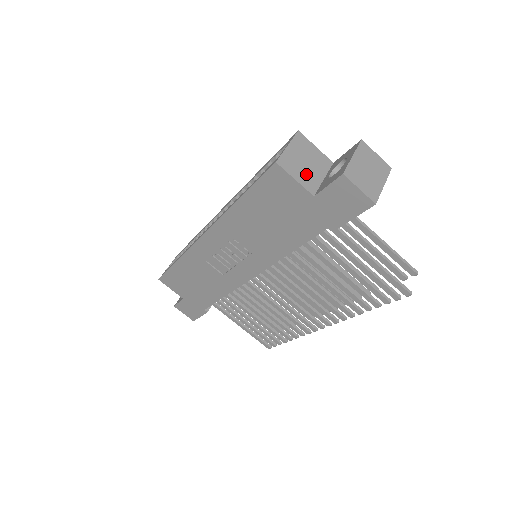
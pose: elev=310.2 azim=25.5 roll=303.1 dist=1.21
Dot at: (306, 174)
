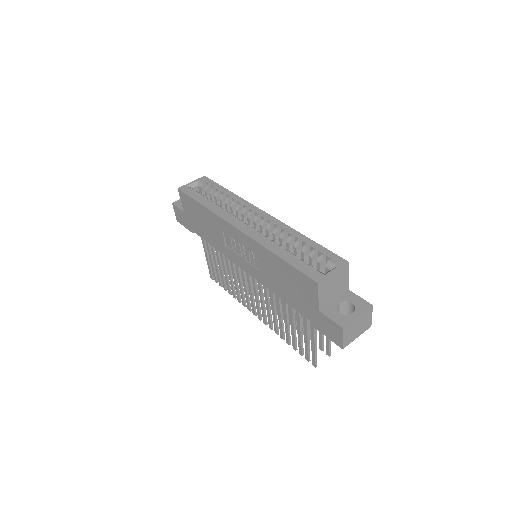
Dot at: (327, 295)
